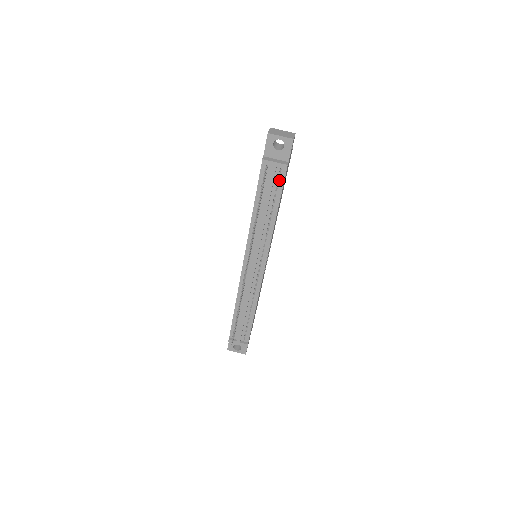
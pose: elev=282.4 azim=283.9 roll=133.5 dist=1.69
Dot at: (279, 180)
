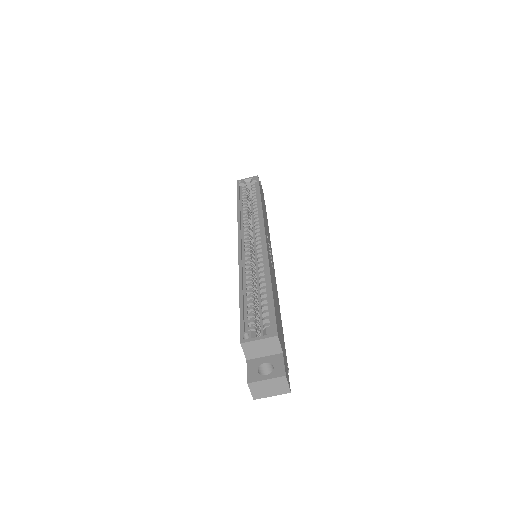
Dot at: occluded
